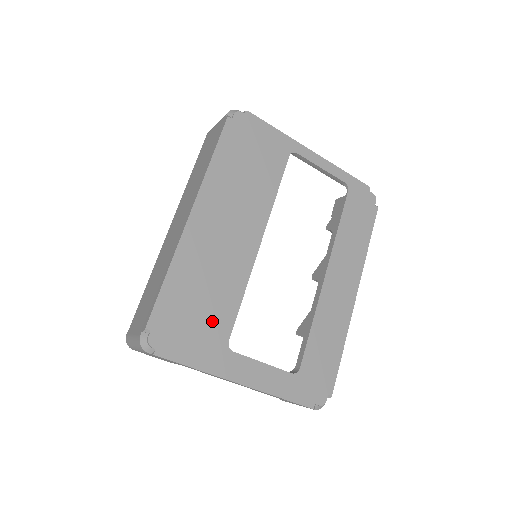
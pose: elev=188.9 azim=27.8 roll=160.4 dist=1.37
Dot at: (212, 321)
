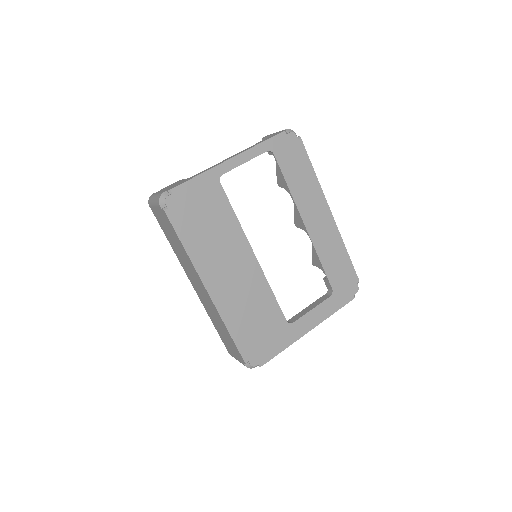
Dot at: (270, 323)
